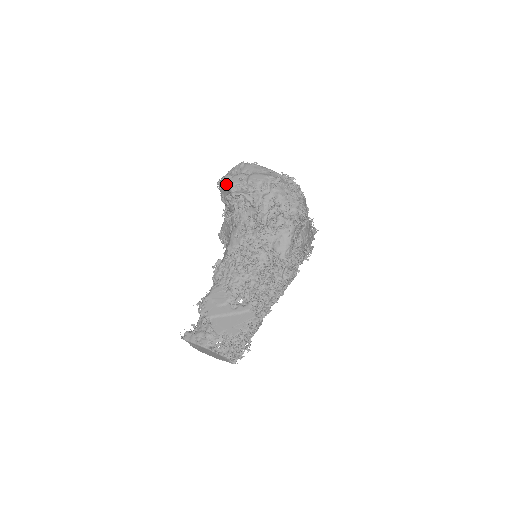
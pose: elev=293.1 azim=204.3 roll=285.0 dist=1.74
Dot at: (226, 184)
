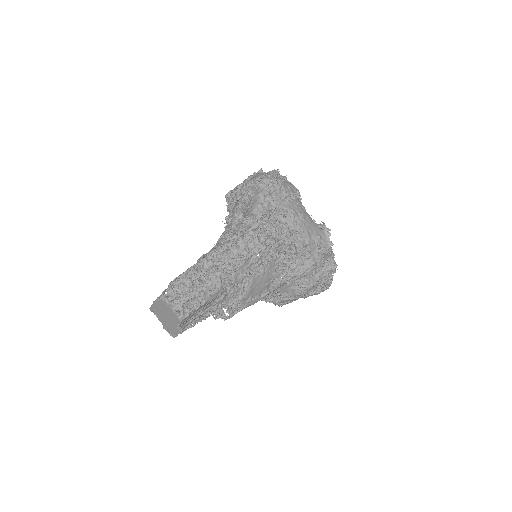
Dot at: occluded
